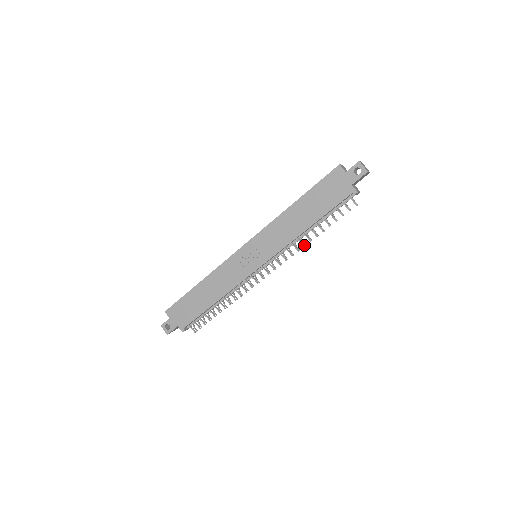
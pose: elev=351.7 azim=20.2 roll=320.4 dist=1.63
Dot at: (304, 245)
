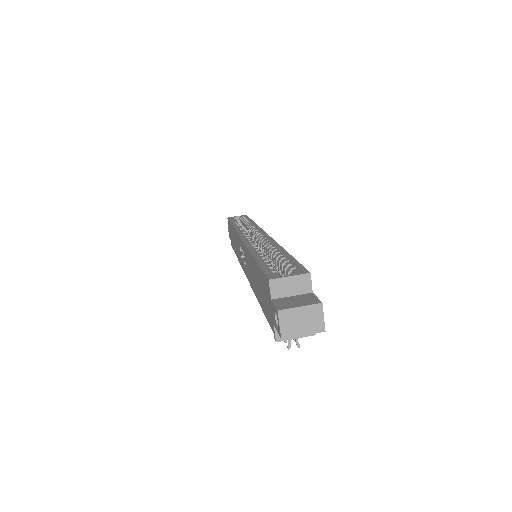
Dot at: occluded
